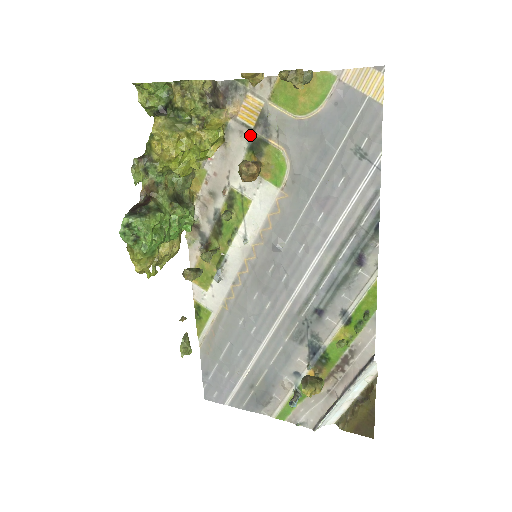
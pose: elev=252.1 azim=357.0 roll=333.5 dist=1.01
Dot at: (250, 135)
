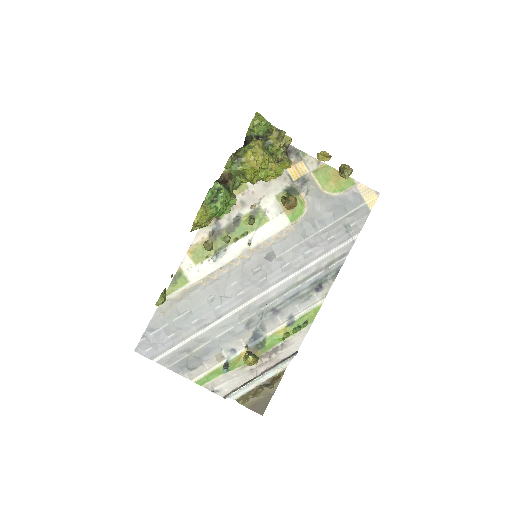
Dot at: (290, 184)
